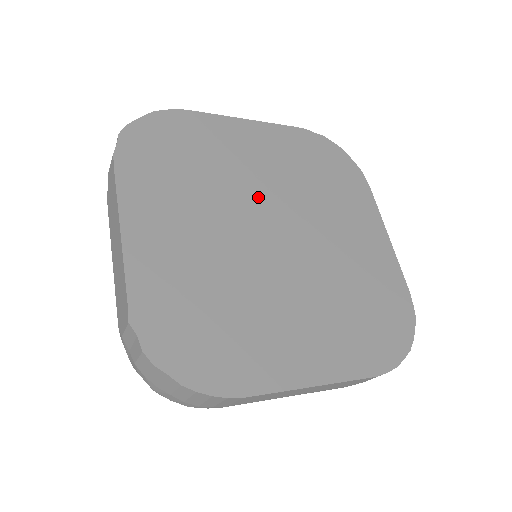
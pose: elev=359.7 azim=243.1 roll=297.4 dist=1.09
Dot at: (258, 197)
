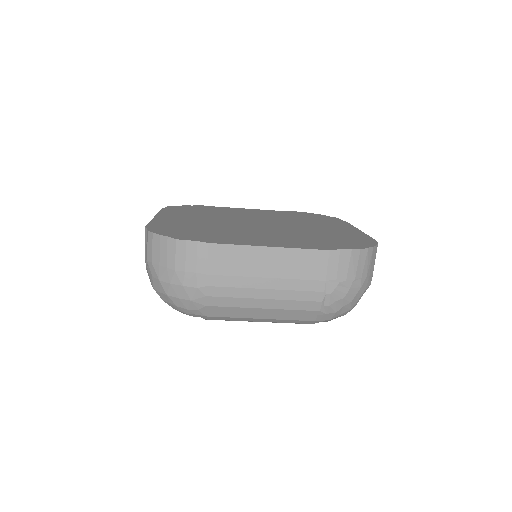
Dot at: occluded
